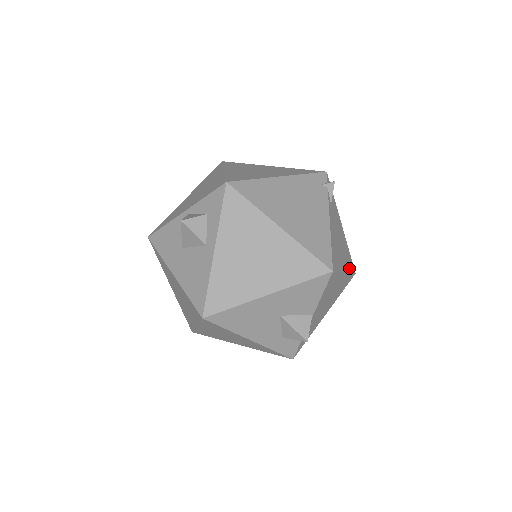
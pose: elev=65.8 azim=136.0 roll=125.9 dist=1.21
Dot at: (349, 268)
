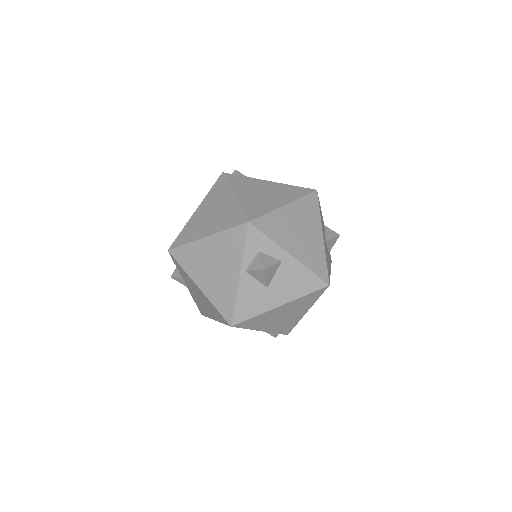
Dot at: occluded
